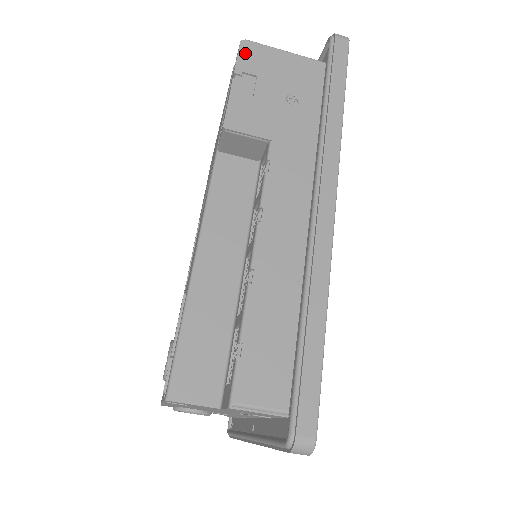
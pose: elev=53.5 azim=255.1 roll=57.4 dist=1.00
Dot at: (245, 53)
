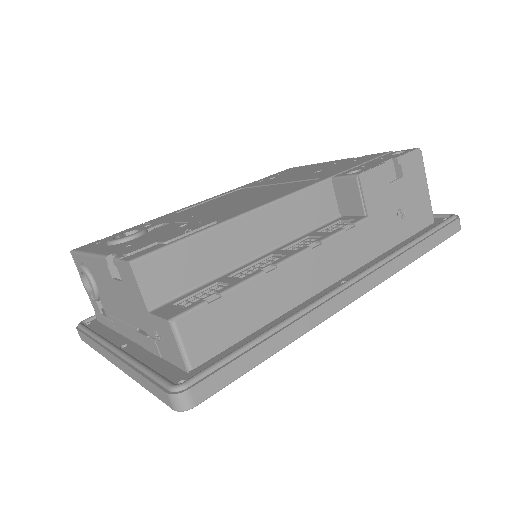
Dot at: (413, 157)
